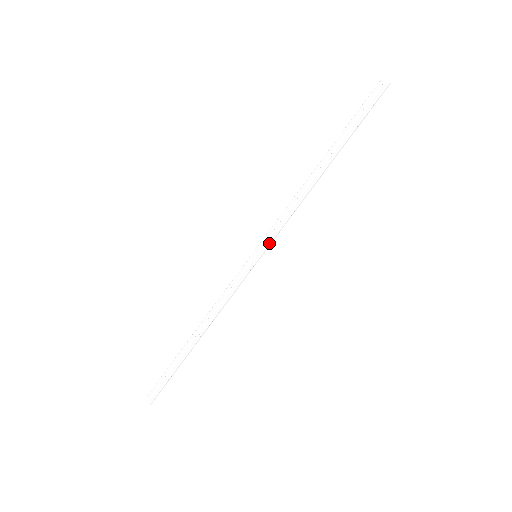
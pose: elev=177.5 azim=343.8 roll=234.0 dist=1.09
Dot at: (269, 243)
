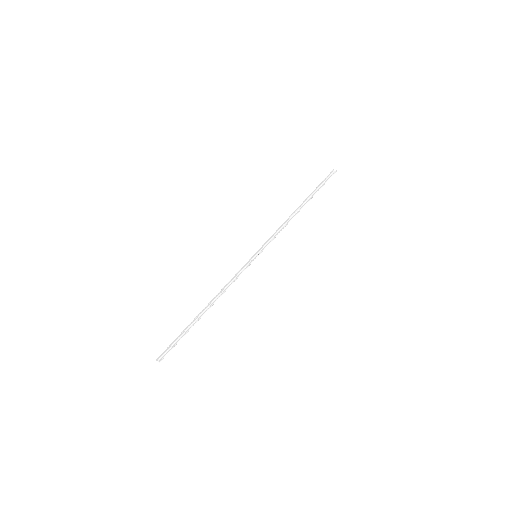
Dot at: (265, 247)
